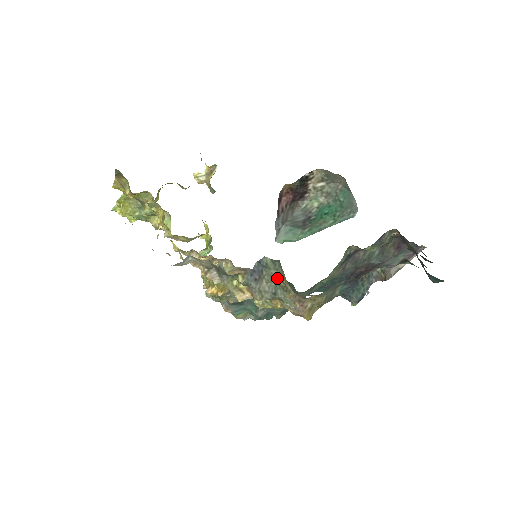
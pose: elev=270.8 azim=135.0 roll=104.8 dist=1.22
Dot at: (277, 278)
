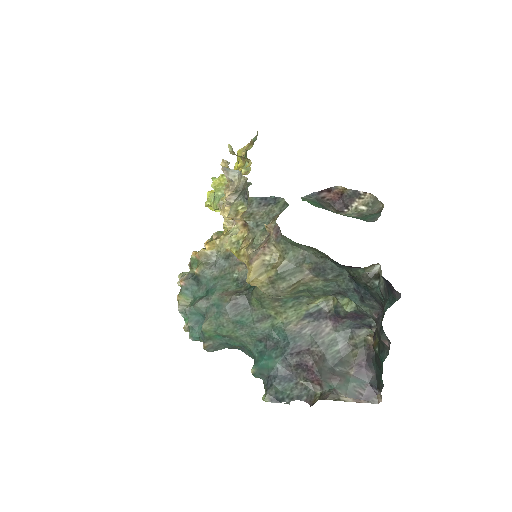
Dot at: (273, 216)
